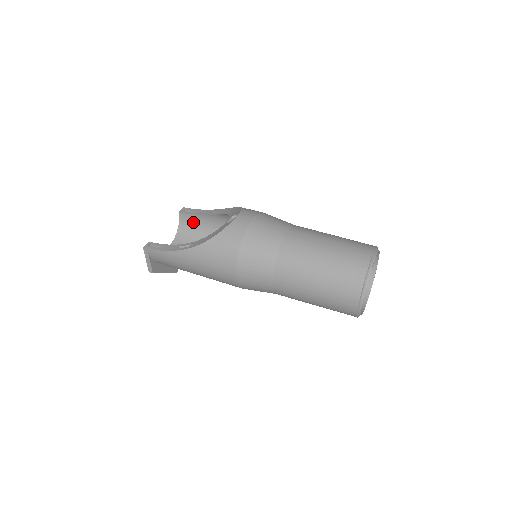
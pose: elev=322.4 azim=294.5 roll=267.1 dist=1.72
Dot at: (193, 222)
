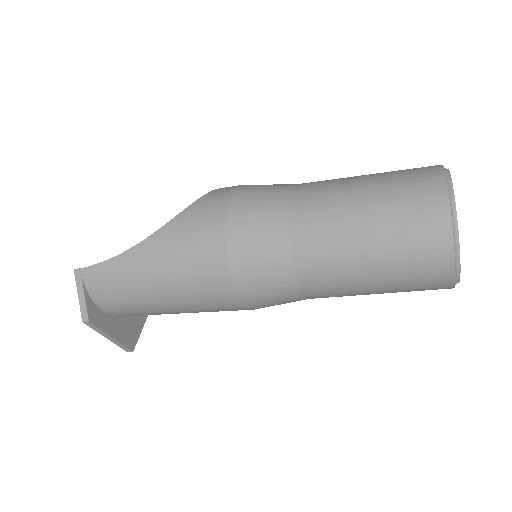
Dot at: occluded
